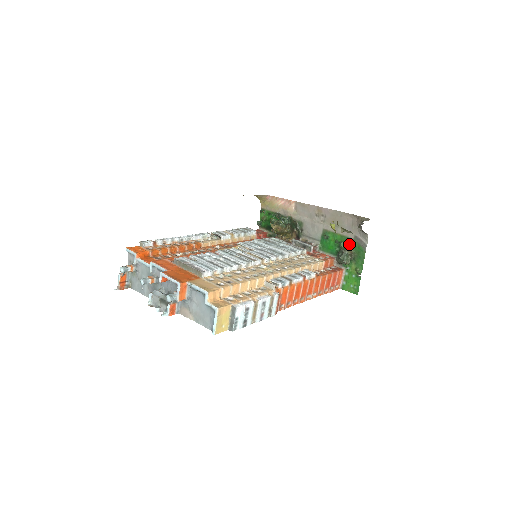
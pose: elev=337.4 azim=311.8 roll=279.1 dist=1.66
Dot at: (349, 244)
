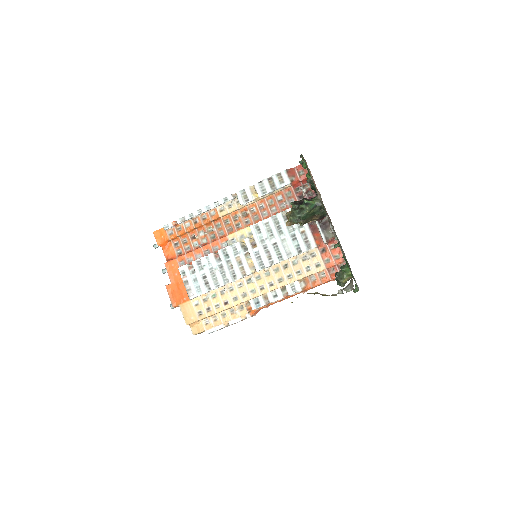
Dot at: (350, 271)
